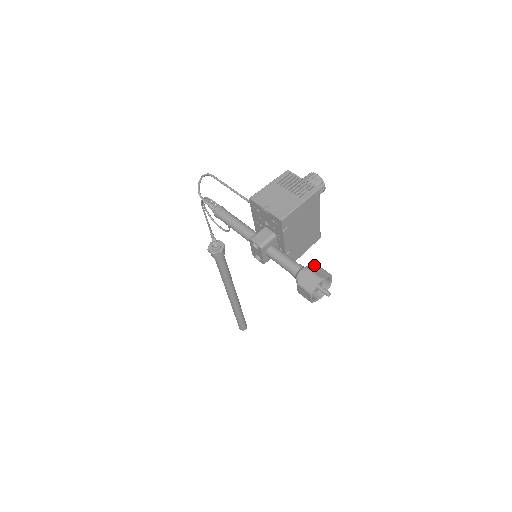
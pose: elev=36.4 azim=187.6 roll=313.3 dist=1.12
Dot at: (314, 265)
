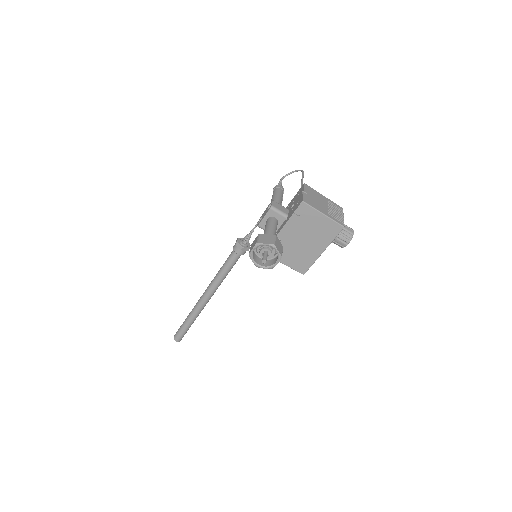
Dot at: occluded
